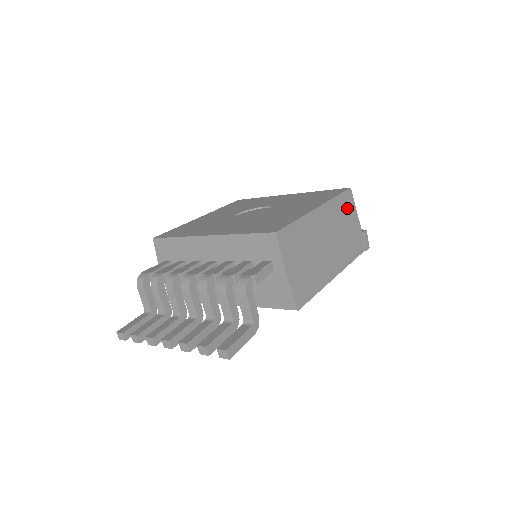
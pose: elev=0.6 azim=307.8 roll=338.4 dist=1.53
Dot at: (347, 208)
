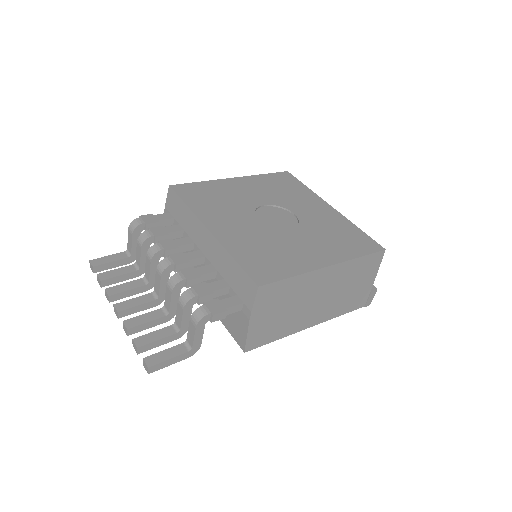
Dot at: (367, 268)
